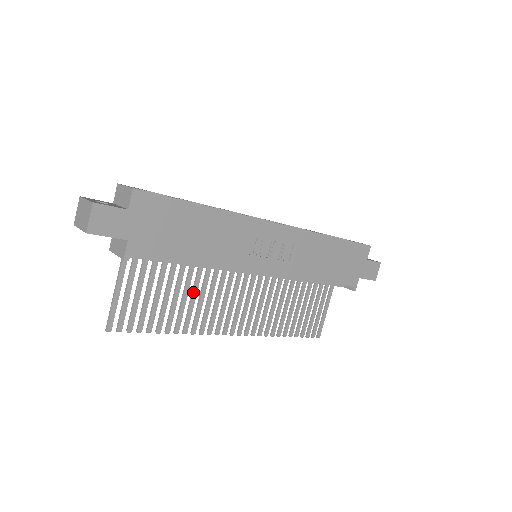
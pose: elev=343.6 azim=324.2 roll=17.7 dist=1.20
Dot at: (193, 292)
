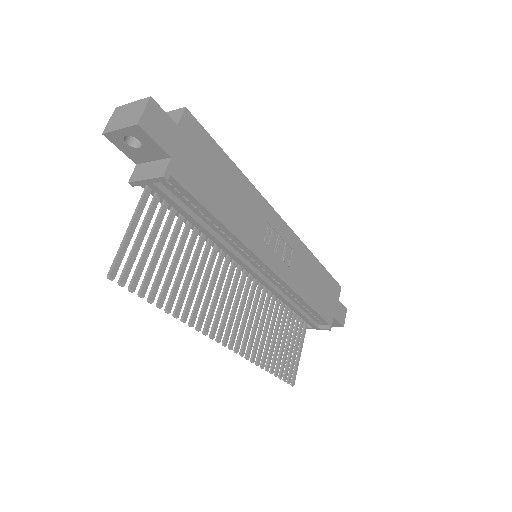
Dot at: (199, 271)
